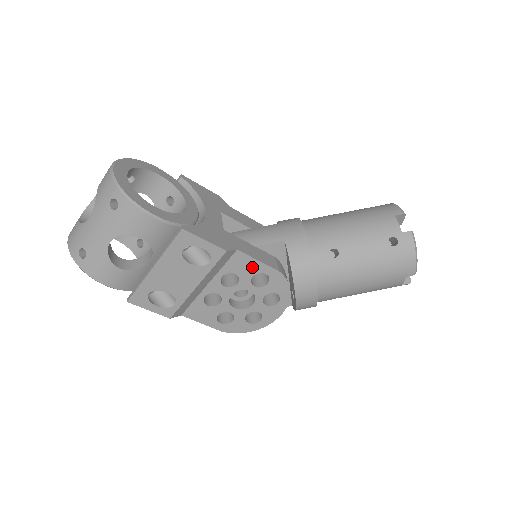
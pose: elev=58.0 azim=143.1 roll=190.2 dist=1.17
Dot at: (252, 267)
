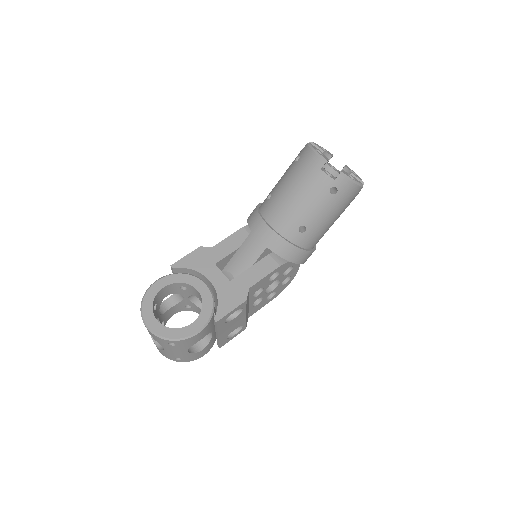
Dot at: (264, 281)
